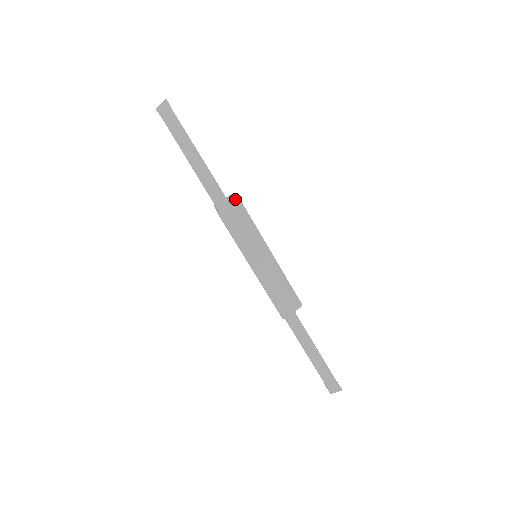
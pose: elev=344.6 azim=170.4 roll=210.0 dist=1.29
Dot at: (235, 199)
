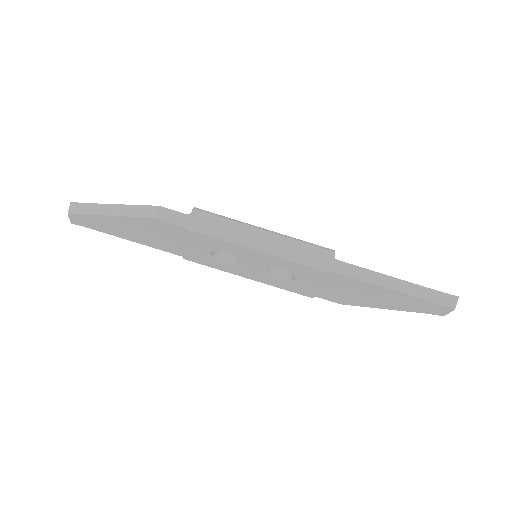
Dot at: occluded
